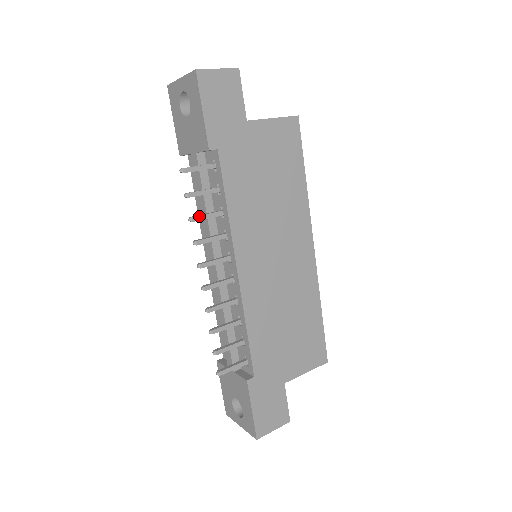
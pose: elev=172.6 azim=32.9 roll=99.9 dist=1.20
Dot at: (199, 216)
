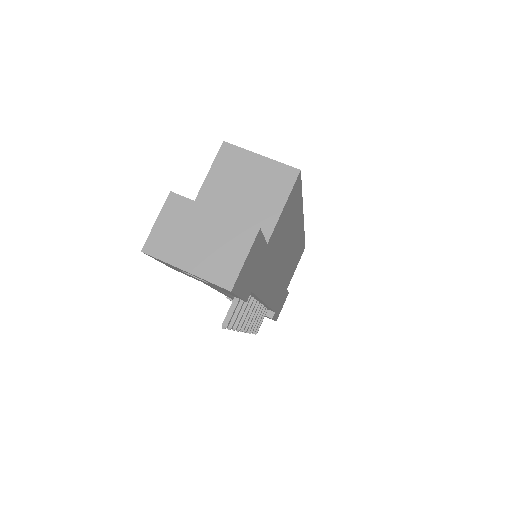
Dot at: (239, 321)
